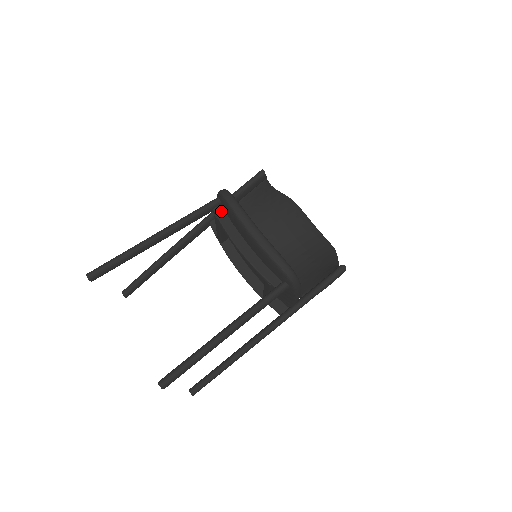
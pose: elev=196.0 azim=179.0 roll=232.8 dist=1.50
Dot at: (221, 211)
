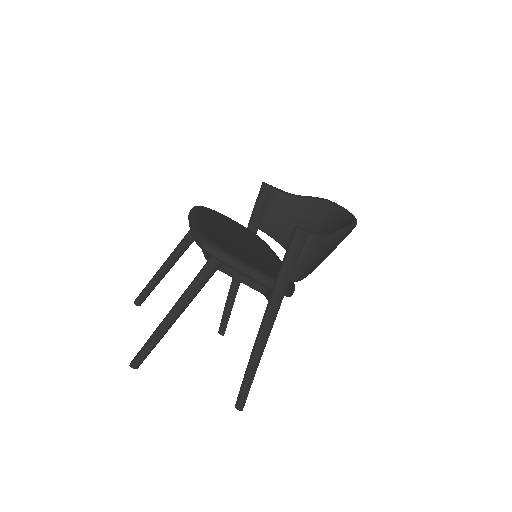
Dot at: occluded
